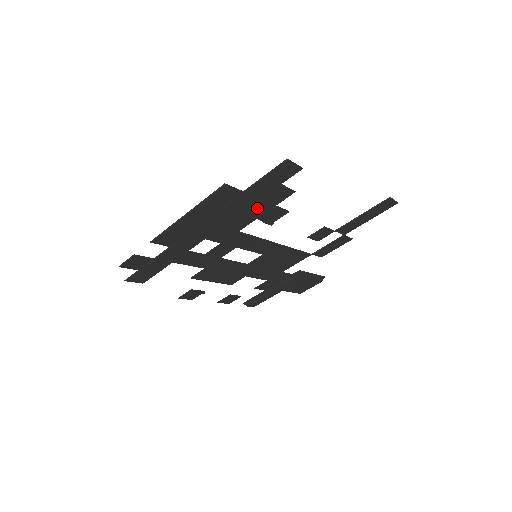
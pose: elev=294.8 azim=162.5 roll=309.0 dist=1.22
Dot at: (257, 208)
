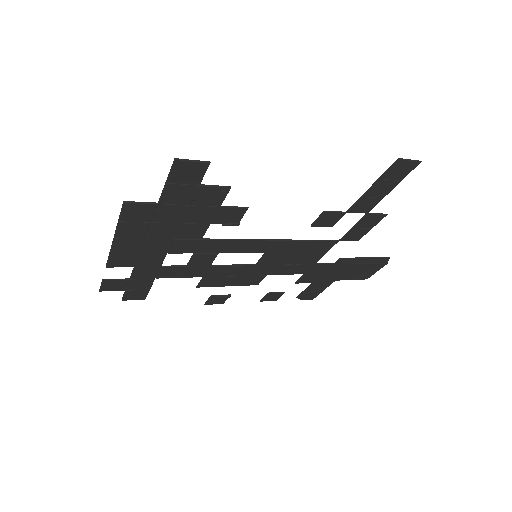
Dot at: (197, 214)
